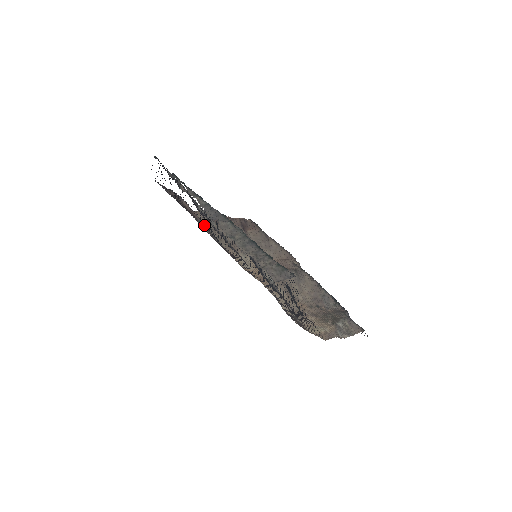
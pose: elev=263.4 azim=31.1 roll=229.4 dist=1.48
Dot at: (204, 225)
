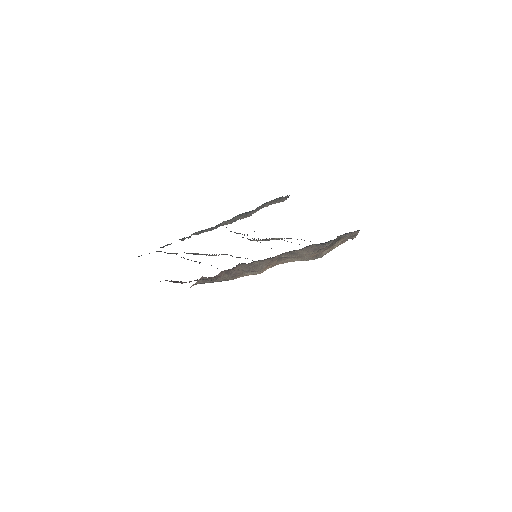
Dot at: occluded
